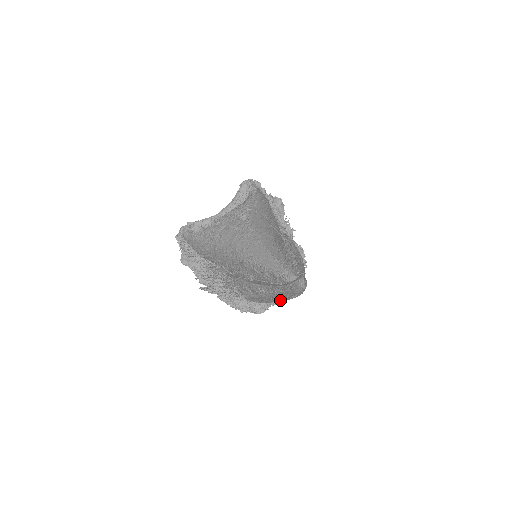
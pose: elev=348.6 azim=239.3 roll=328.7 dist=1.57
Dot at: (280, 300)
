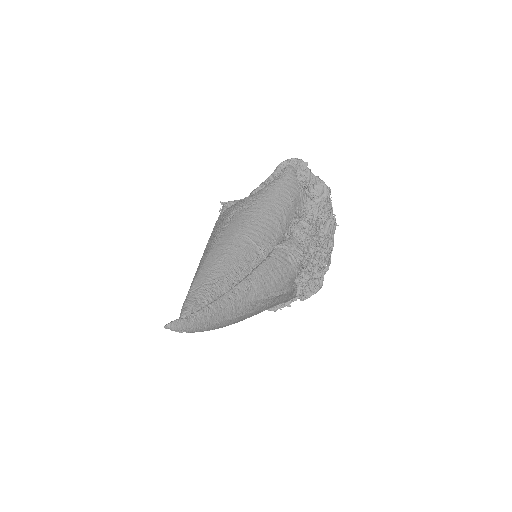
Dot at: occluded
